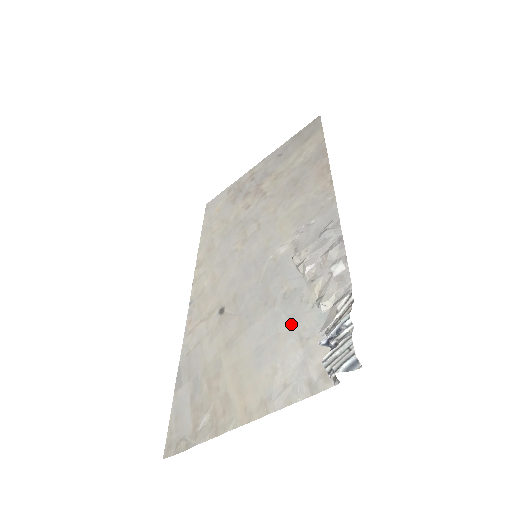
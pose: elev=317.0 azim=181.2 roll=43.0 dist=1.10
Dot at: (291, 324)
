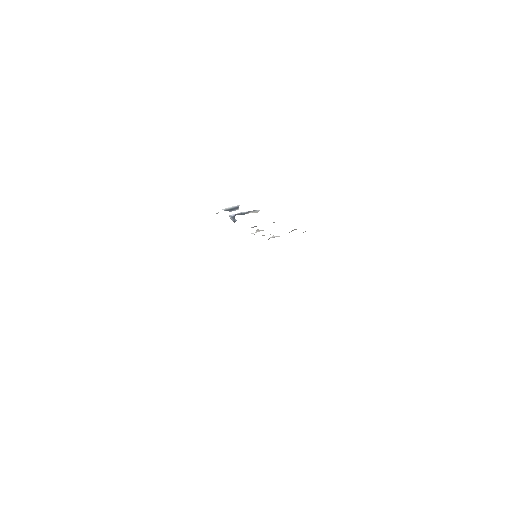
Dot at: occluded
